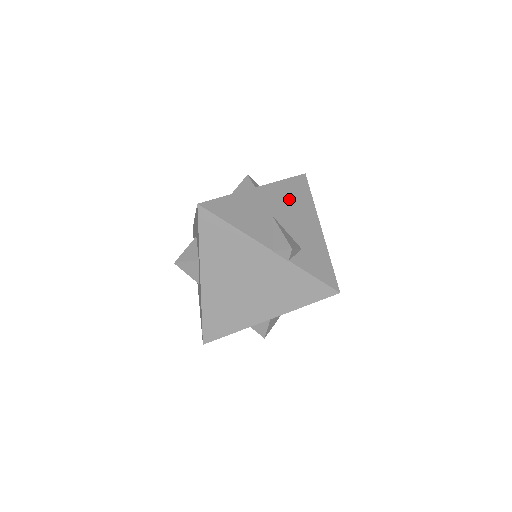
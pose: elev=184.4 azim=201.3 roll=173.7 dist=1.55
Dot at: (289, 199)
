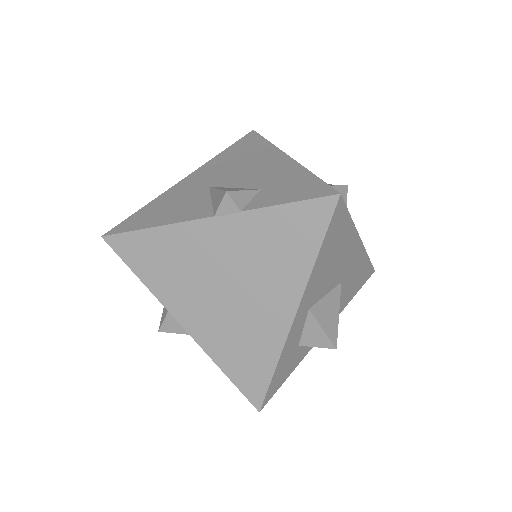
Dot at: (233, 161)
